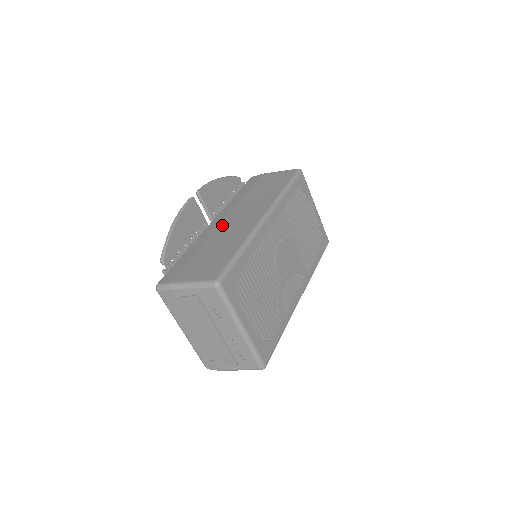
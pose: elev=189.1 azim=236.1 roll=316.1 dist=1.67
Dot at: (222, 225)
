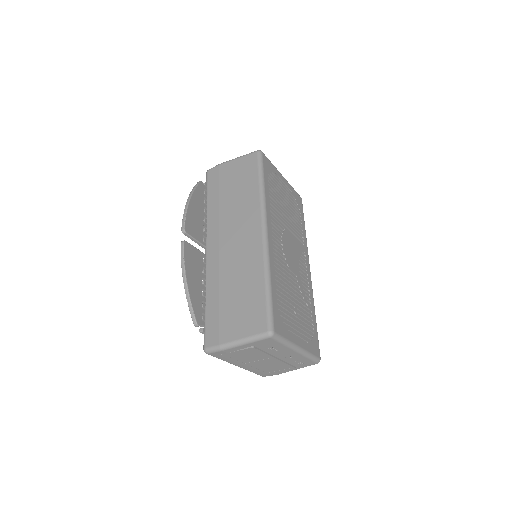
Dot at: (223, 253)
